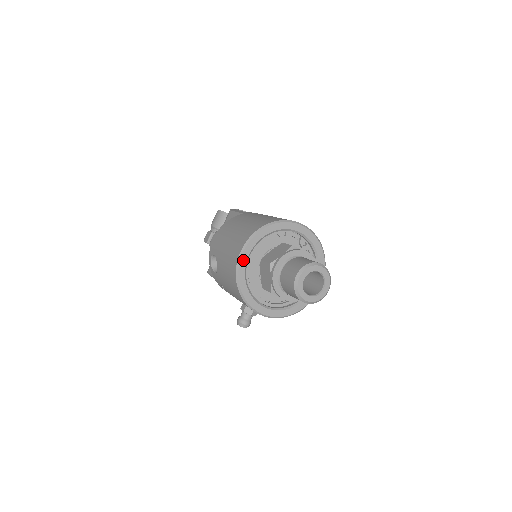
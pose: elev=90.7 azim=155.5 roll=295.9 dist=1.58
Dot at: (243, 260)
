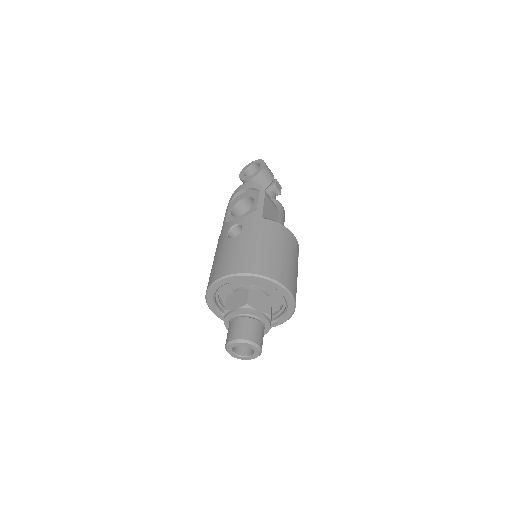
Dot at: (221, 317)
